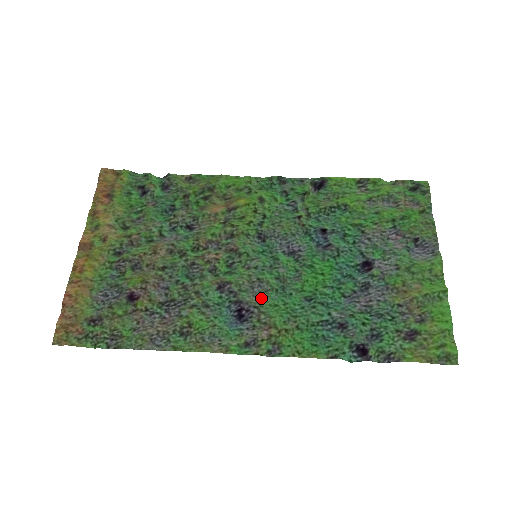
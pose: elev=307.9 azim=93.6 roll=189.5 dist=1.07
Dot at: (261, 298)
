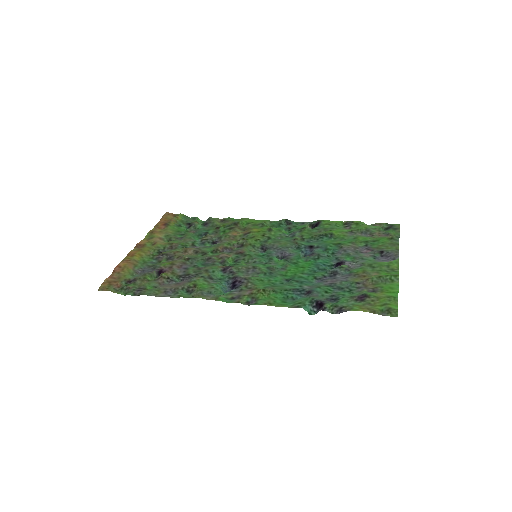
Dot at: (252, 276)
